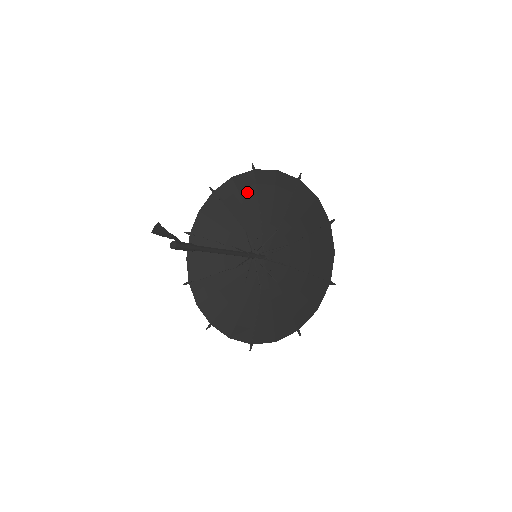
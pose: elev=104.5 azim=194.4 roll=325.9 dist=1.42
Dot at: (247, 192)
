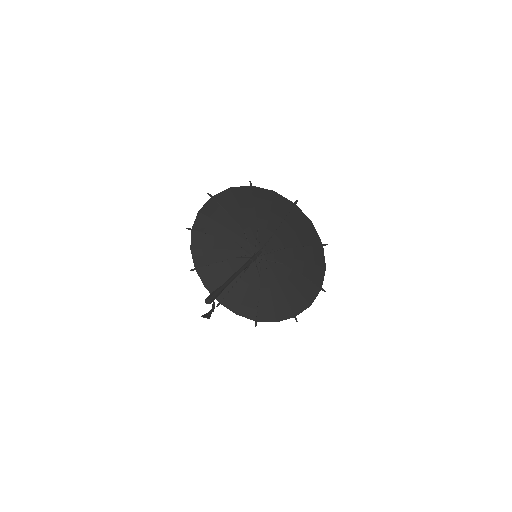
Dot at: (278, 209)
